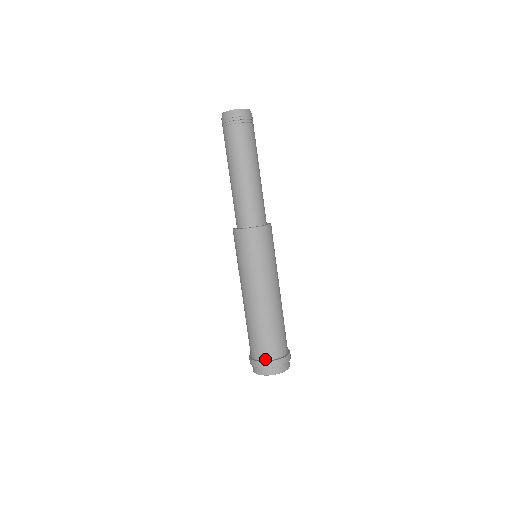
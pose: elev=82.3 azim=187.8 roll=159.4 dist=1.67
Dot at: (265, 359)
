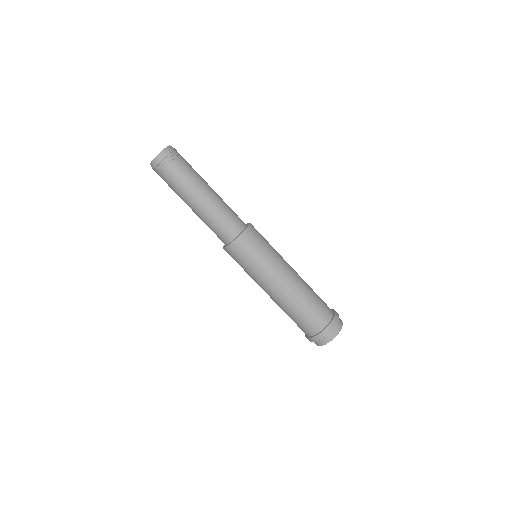
Dot at: (307, 335)
